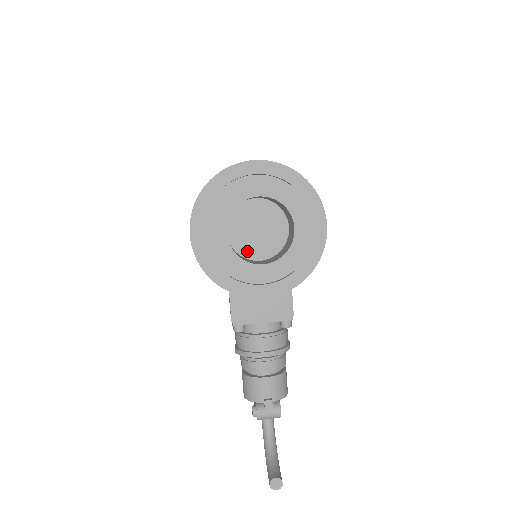
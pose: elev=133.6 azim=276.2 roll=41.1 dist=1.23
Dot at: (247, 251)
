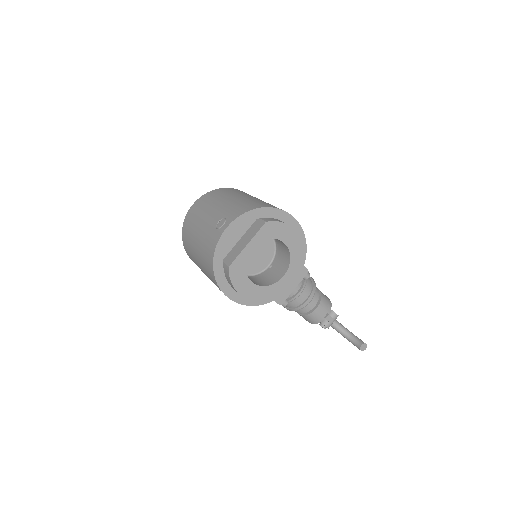
Dot at: (258, 267)
